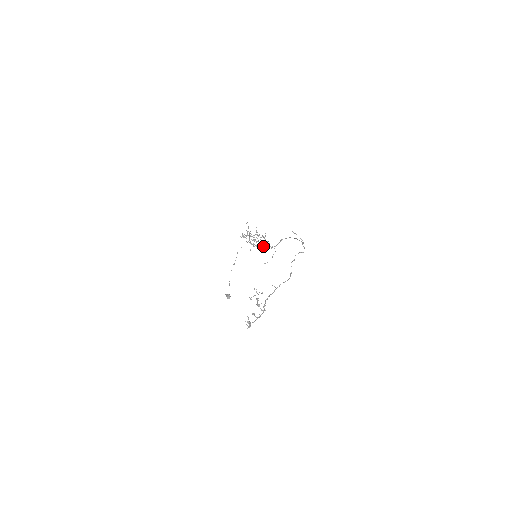
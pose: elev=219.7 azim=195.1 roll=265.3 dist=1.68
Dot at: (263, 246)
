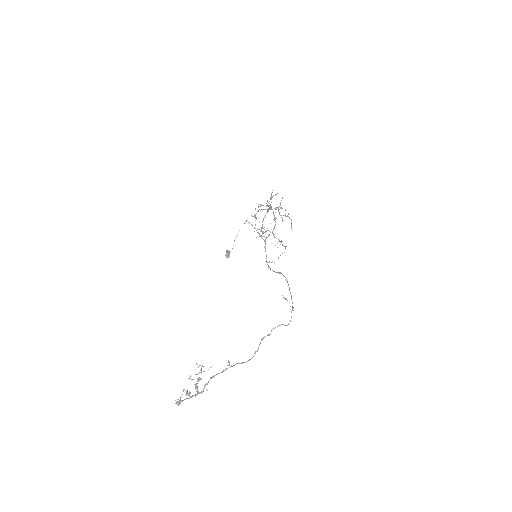
Dot at: occluded
